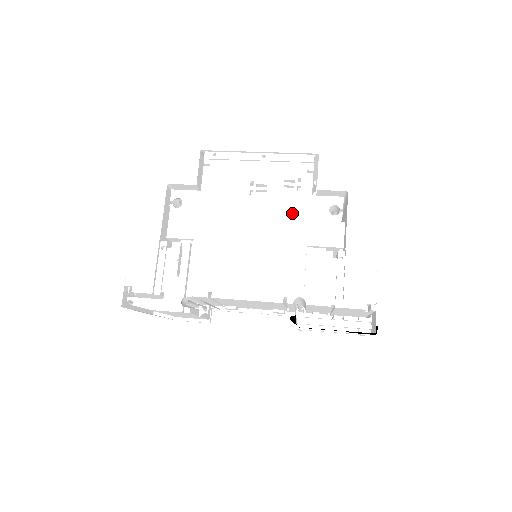
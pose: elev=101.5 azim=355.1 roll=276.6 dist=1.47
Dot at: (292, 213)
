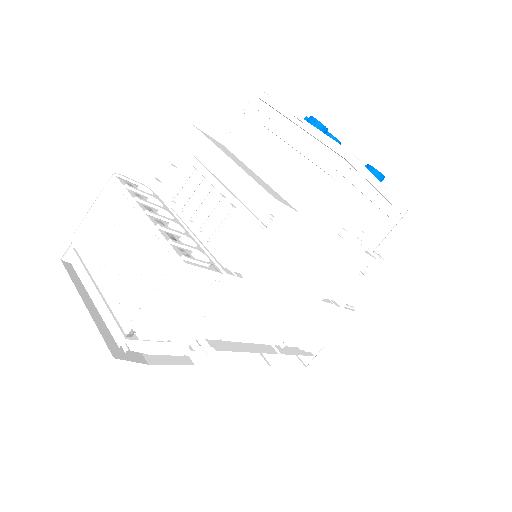
Dot at: (341, 266)
